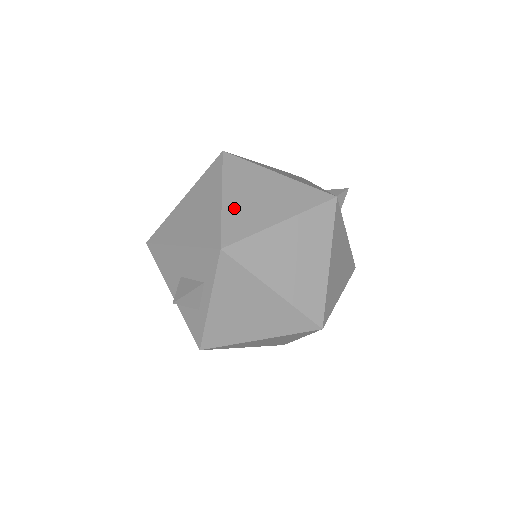
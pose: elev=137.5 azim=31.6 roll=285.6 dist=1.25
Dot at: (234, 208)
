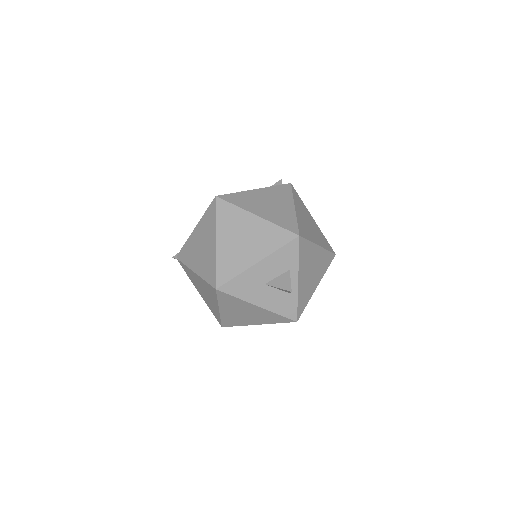
Dot at: (271, 216)
